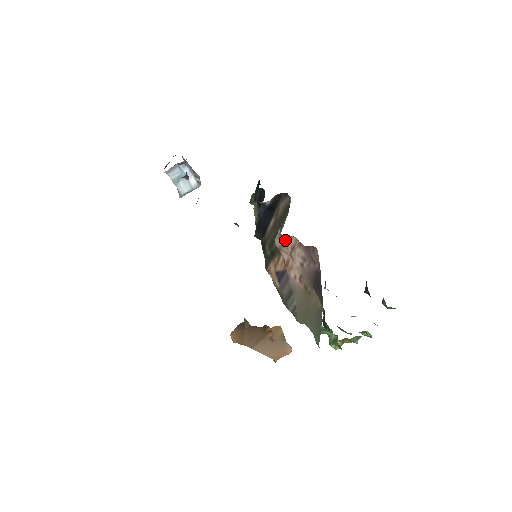
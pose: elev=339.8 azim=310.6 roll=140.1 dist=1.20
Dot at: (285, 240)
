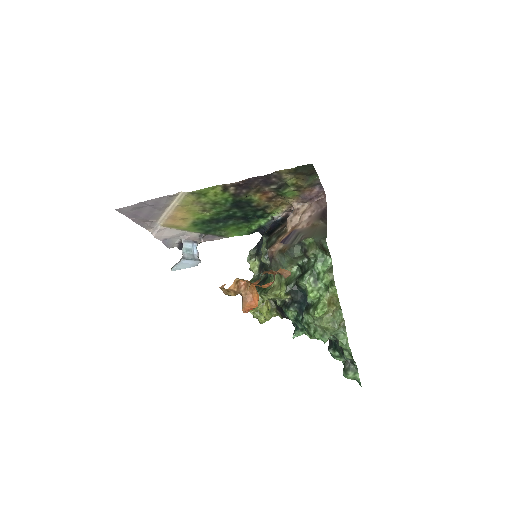
Dot at: (298, 210)
